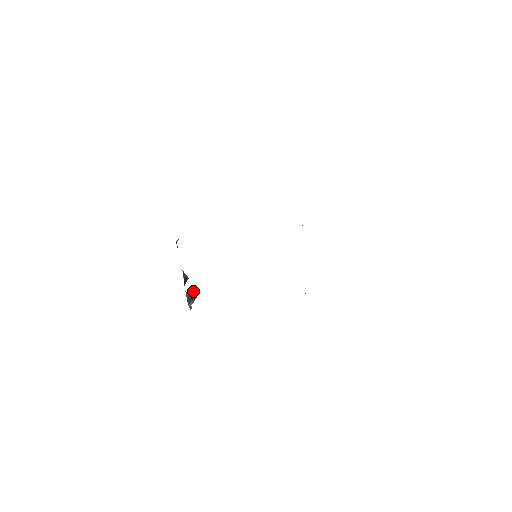
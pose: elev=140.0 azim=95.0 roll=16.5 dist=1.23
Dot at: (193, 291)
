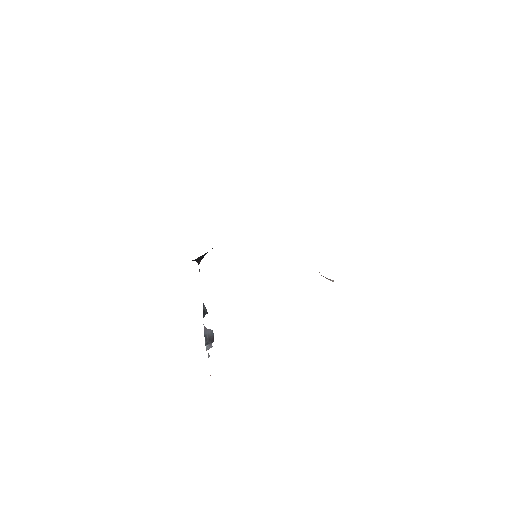
Dot at: (211, 331)
